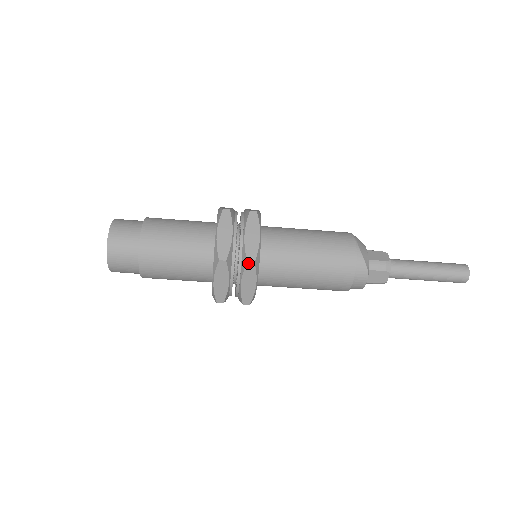
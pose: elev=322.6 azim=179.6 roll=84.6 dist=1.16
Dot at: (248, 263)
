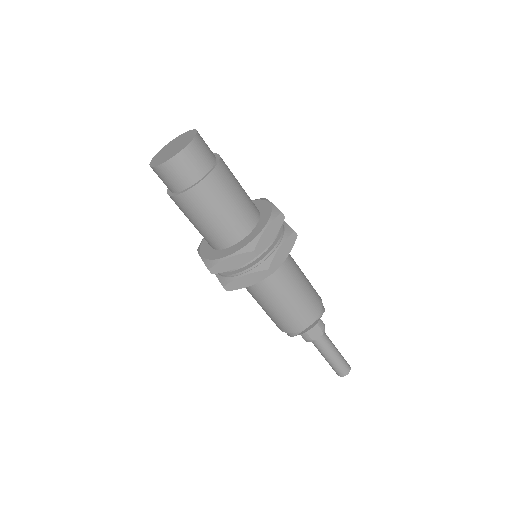
Dot at: (224, 287)
